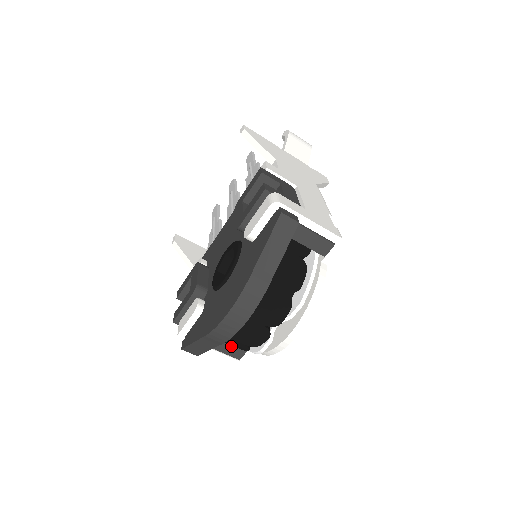
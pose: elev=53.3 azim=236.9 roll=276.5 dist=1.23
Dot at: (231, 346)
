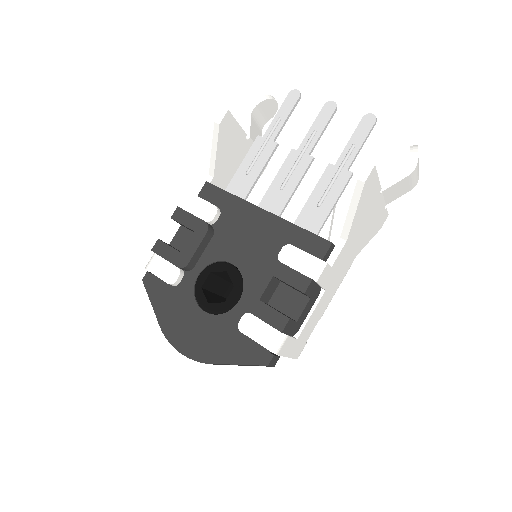
Dot at: occluded
